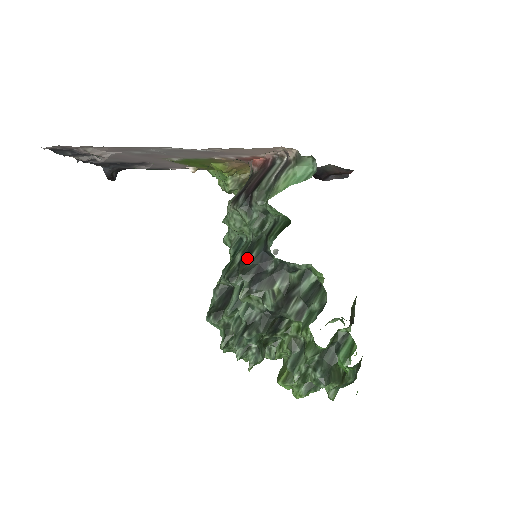
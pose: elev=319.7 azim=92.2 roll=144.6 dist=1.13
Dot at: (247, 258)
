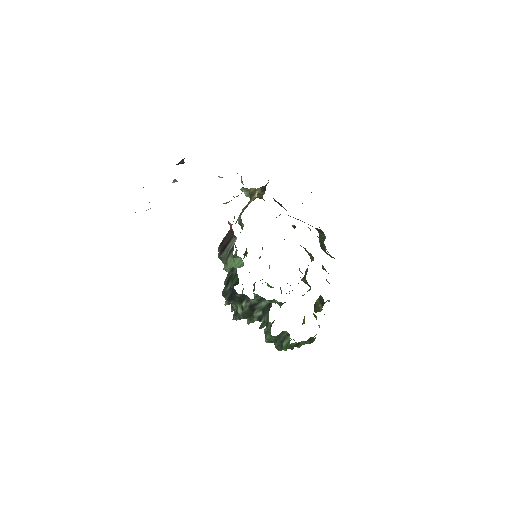
Dot at: (228, 284)
